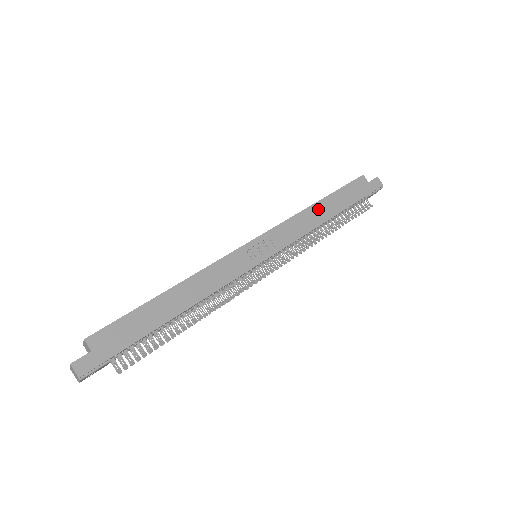
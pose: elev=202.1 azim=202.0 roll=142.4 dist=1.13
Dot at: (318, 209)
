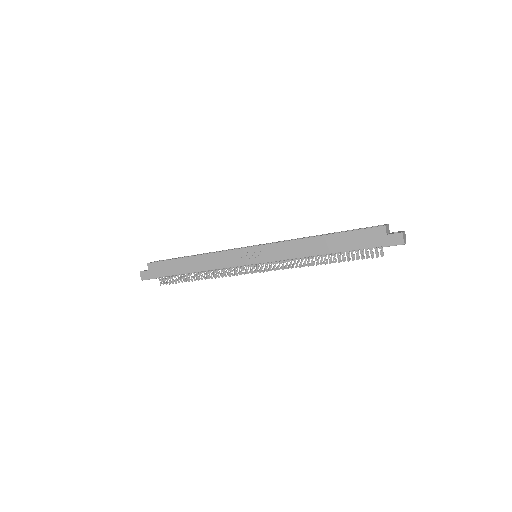
Dot at: (316, 242)
